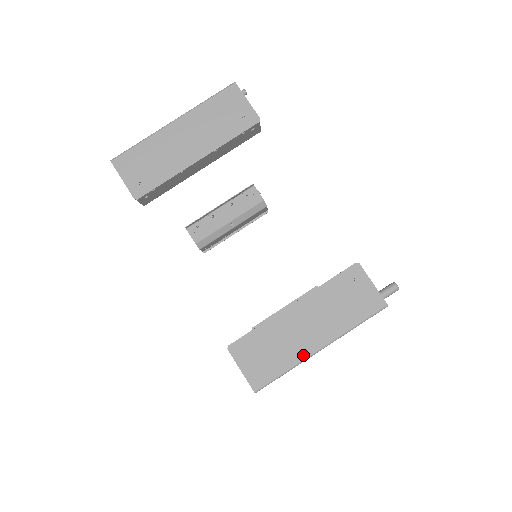
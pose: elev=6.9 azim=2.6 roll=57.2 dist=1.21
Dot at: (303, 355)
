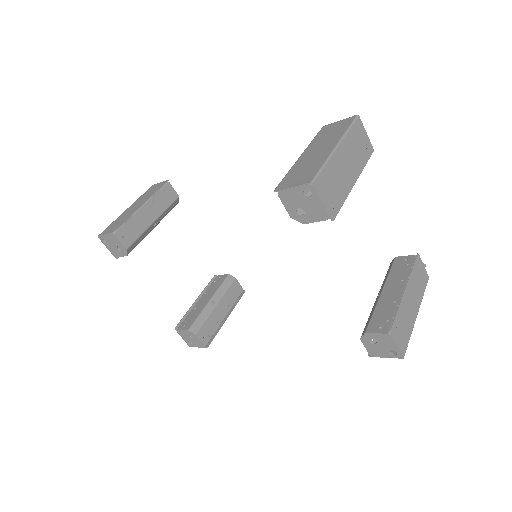
Dot at: (414, 322)
